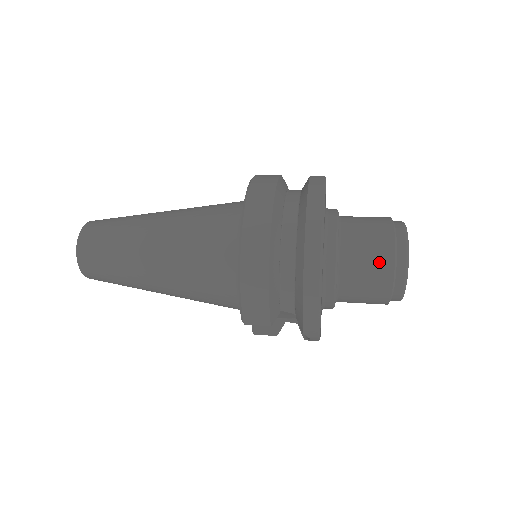
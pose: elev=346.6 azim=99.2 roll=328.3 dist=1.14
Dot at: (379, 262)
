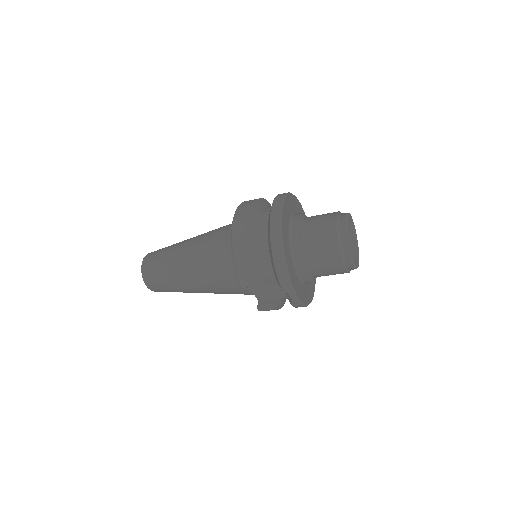
Dot at: (327, 233)
